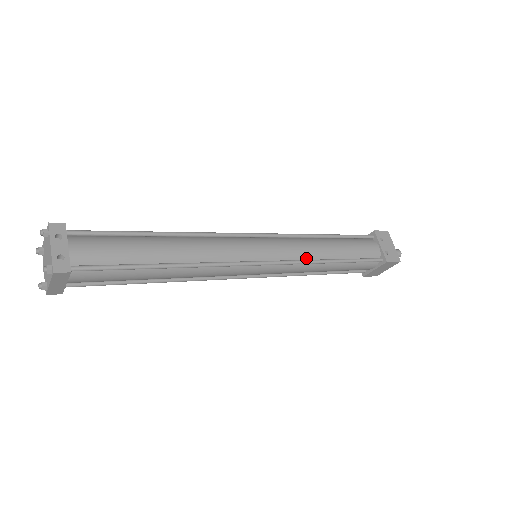
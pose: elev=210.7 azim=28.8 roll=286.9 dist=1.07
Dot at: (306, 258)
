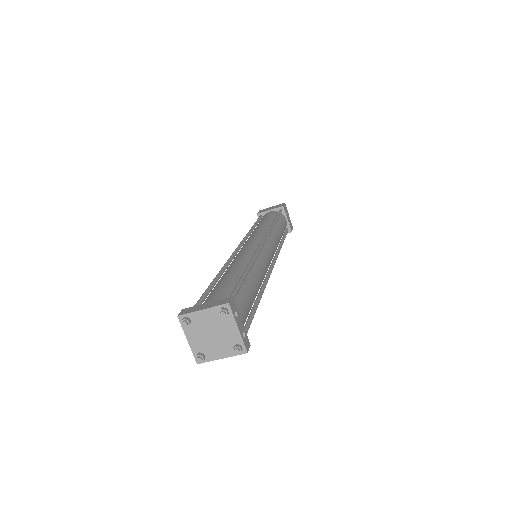
Dot at: (277, 249)
